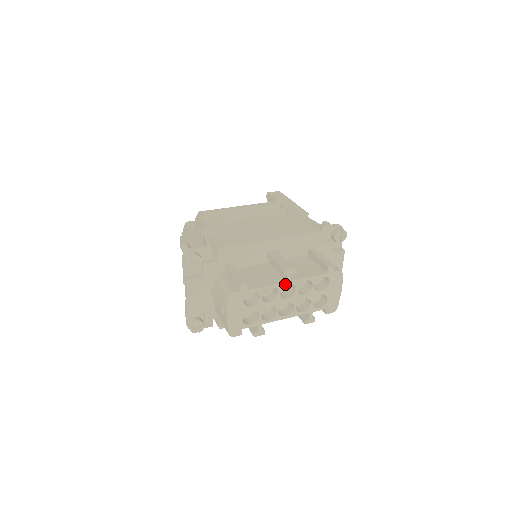
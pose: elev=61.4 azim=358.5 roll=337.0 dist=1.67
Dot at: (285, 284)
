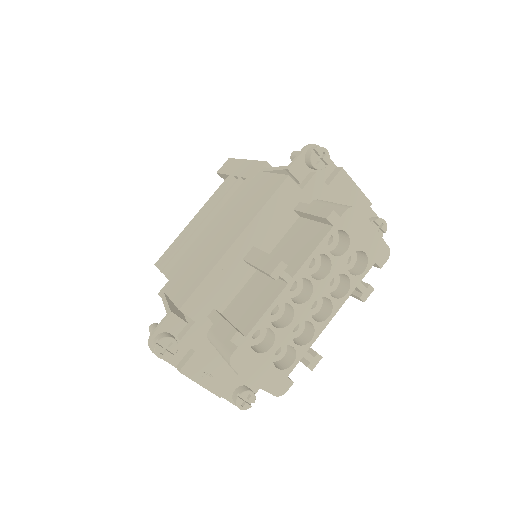
Dot at: (289, 287)
